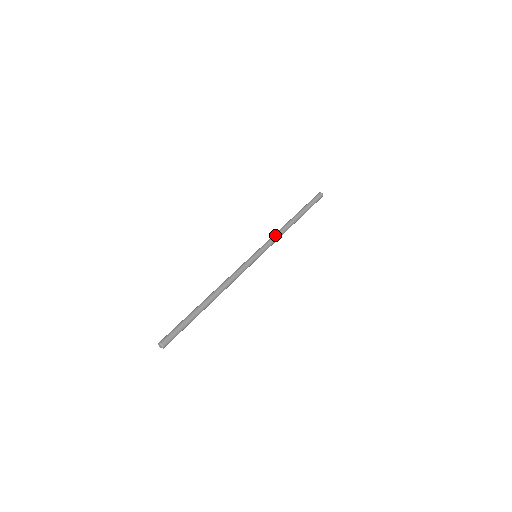
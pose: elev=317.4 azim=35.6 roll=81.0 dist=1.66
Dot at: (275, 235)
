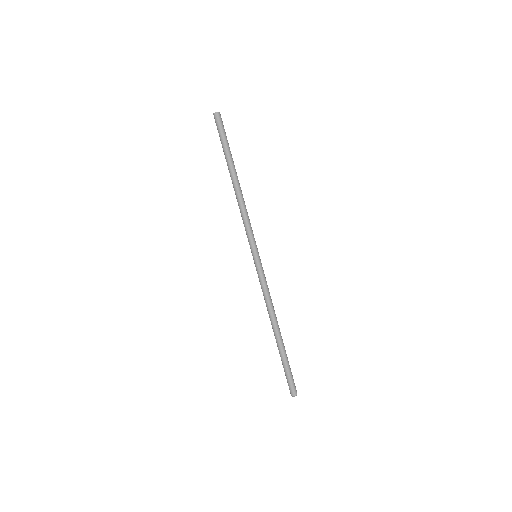
Dot at: (243, 220)
